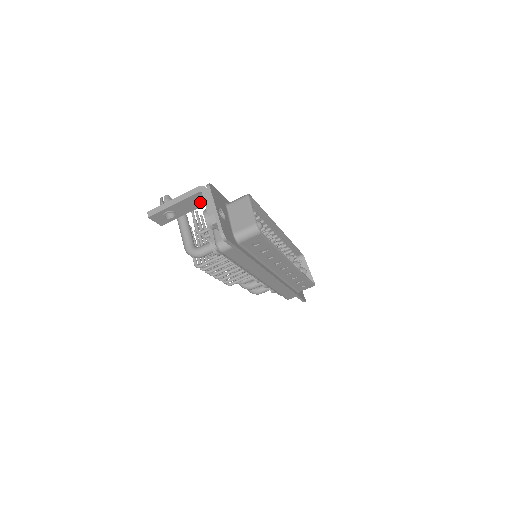
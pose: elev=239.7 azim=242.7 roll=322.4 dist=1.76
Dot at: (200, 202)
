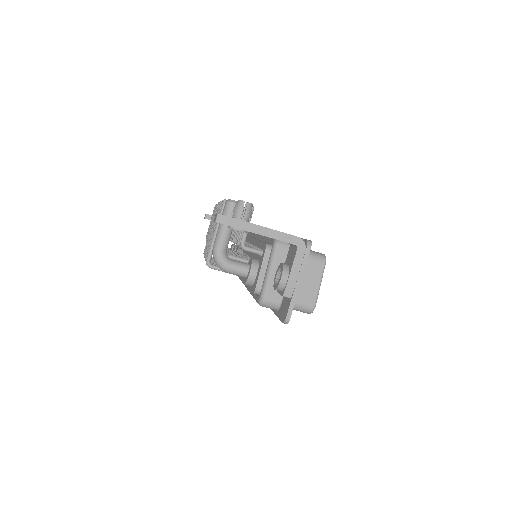
Dot at: occluded
